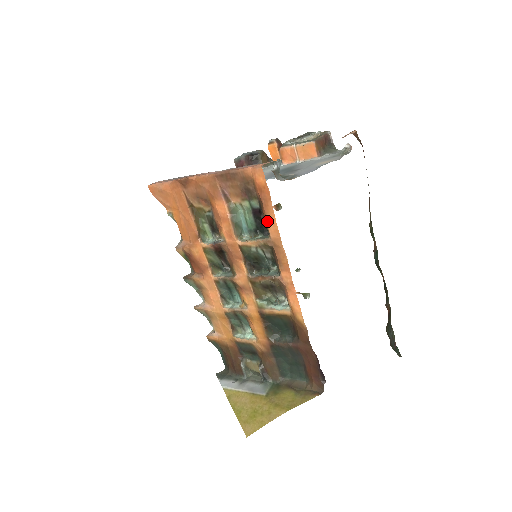
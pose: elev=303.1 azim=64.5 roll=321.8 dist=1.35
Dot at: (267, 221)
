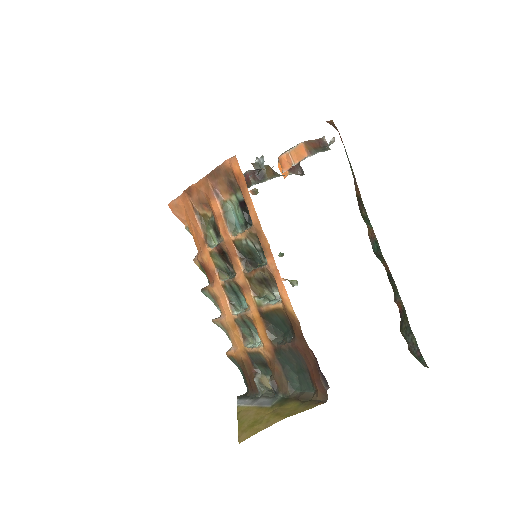
Dot at: (248, 208)
